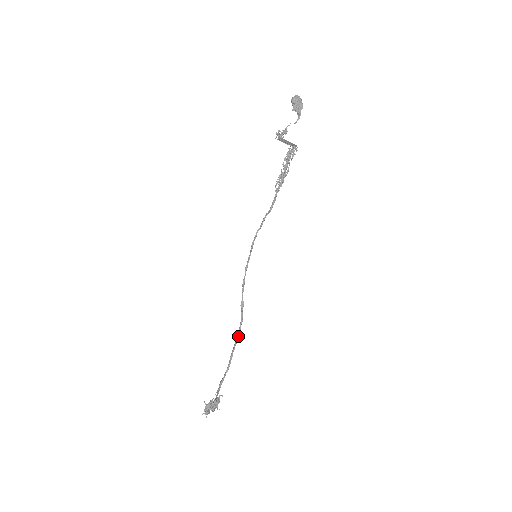
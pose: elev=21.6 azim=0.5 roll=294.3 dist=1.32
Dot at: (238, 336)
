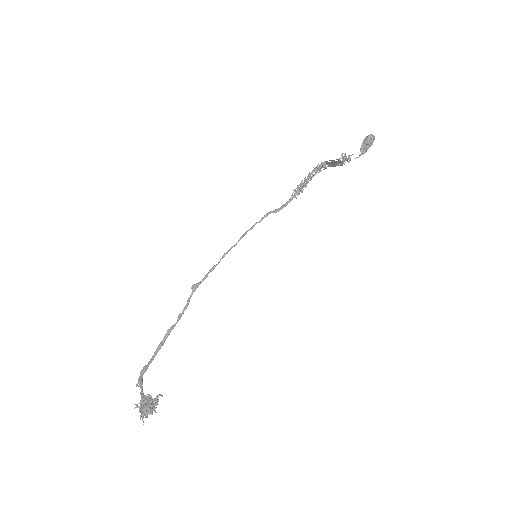
Dot at: (177, 321)
